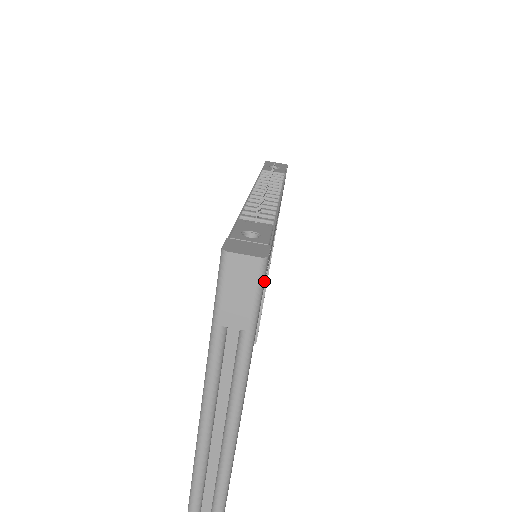
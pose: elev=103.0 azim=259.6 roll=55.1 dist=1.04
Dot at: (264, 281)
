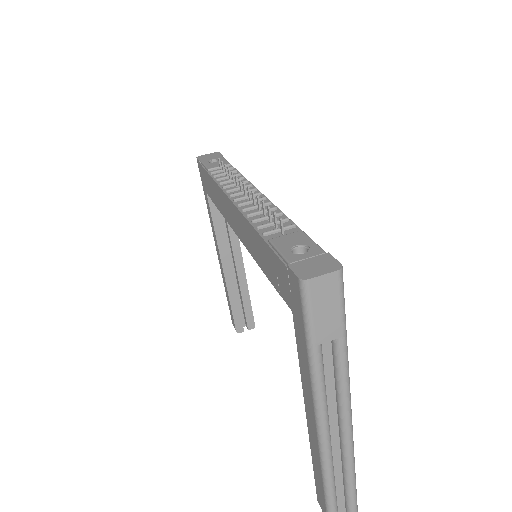
Dot at: occluded
